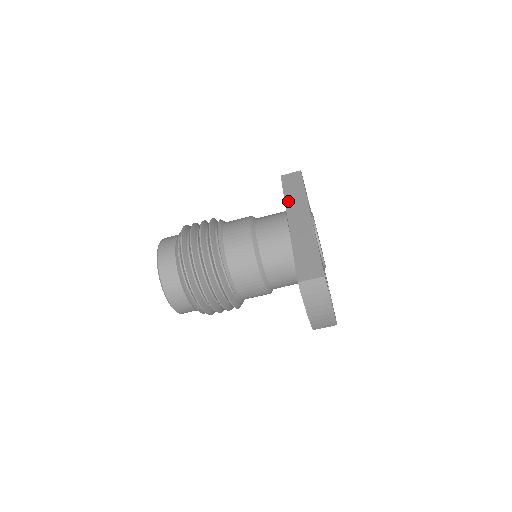
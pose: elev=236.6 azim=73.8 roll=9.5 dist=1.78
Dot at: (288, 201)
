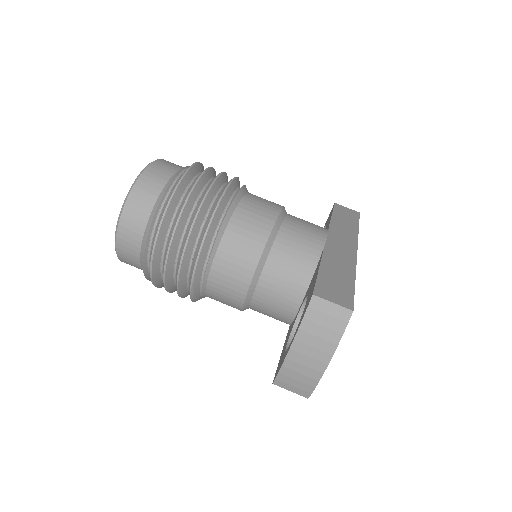
Dot at: (335, 223)
